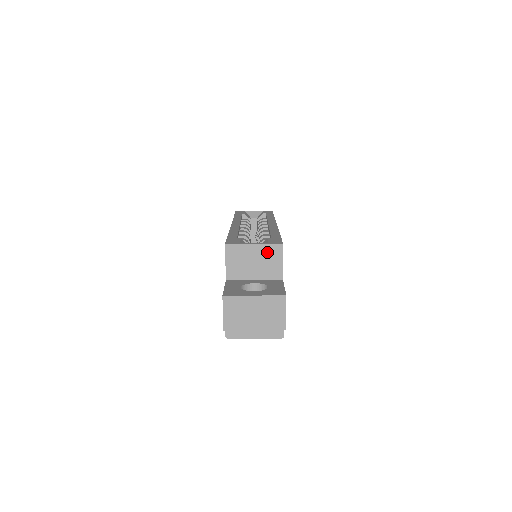
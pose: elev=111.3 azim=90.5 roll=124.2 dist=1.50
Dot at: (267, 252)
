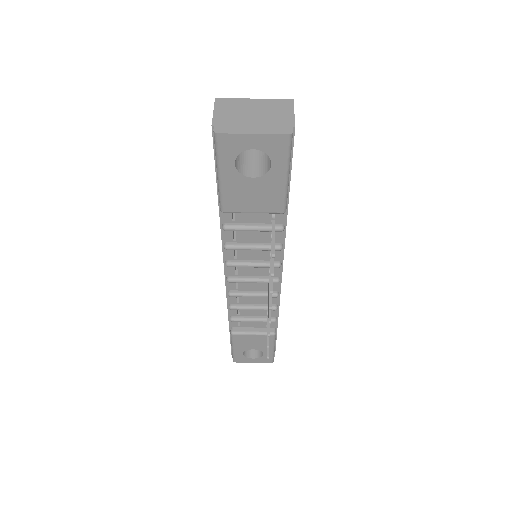
Dot at: occluded
